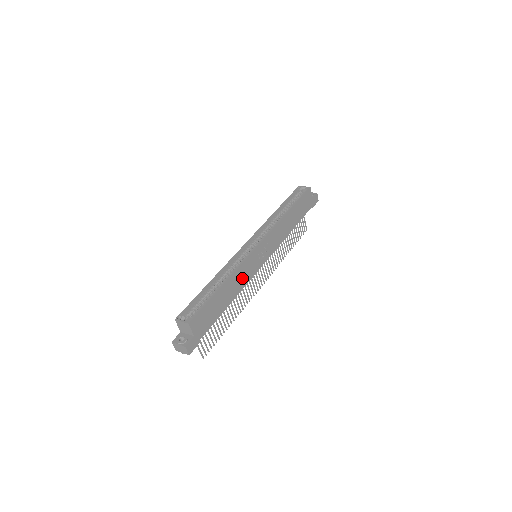
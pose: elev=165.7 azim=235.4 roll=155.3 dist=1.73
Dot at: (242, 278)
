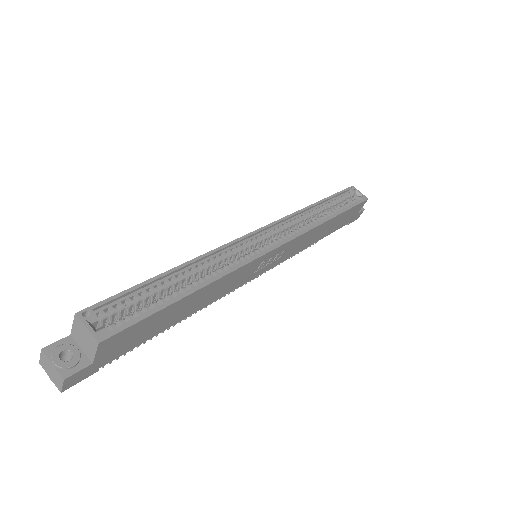
Dot at: (224, 287)
